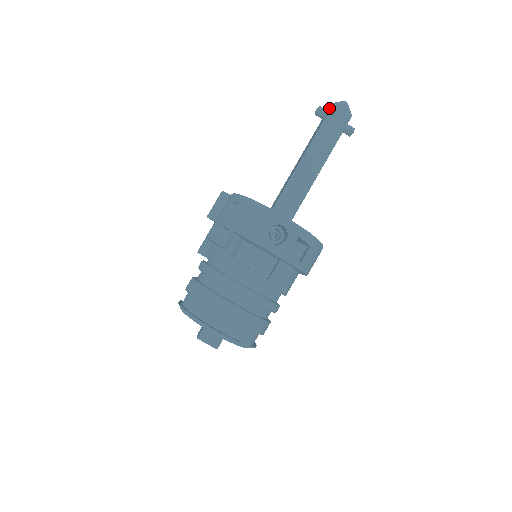
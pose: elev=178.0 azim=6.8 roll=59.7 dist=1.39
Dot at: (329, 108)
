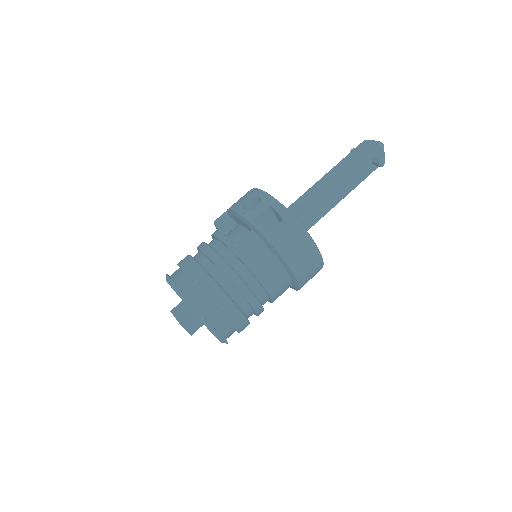
Dot at: occluded
